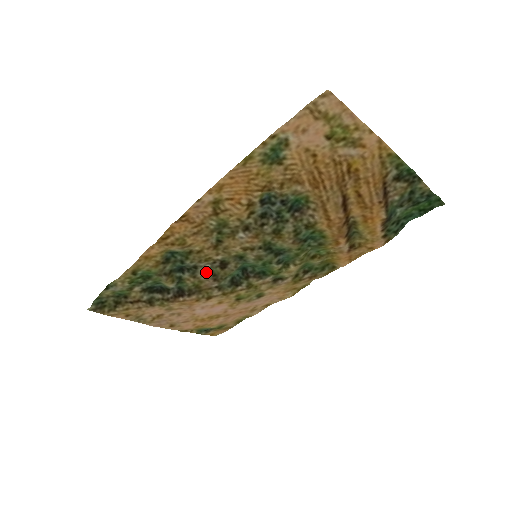
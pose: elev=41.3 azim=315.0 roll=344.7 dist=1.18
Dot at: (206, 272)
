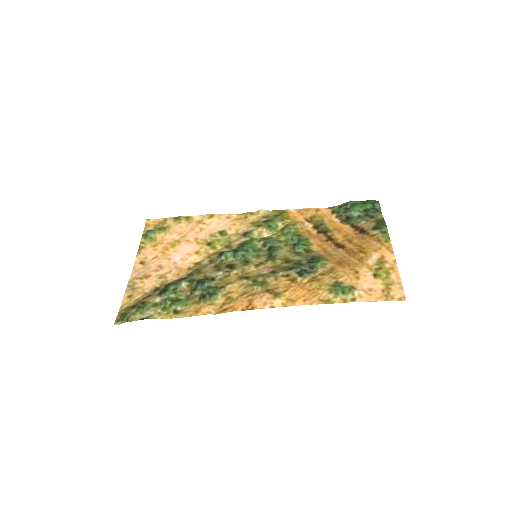
Dot at: (215, 272)
